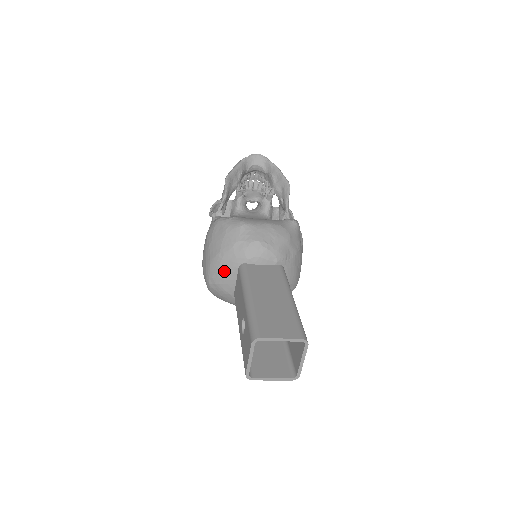
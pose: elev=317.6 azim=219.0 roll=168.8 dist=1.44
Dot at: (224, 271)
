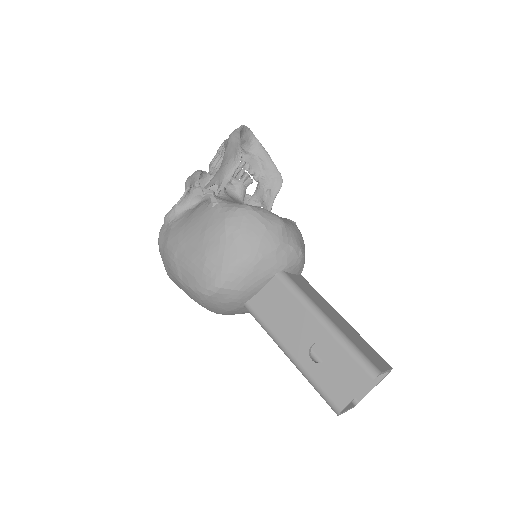
Dot at: (255, 276)
